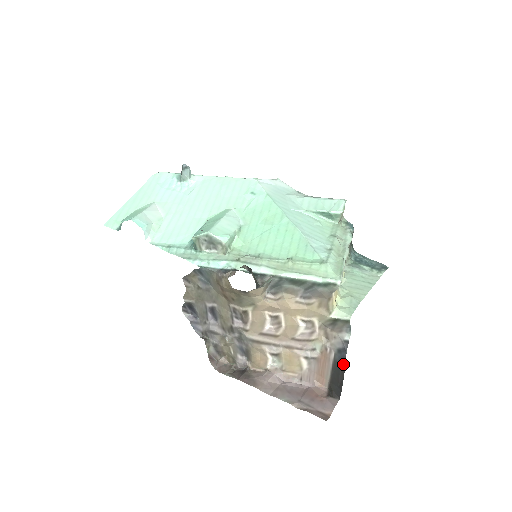
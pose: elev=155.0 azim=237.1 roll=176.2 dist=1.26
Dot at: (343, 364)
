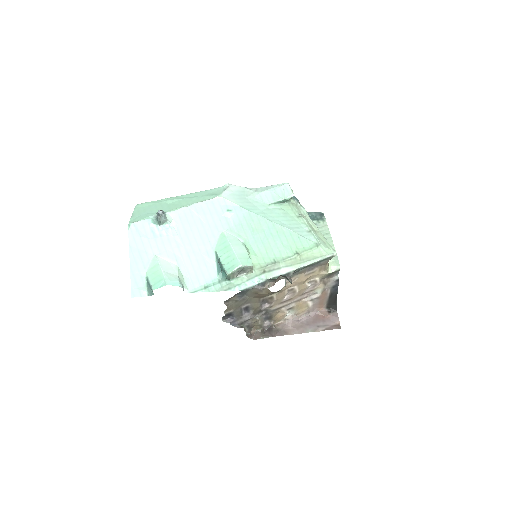
Dot at: (336, 292)
